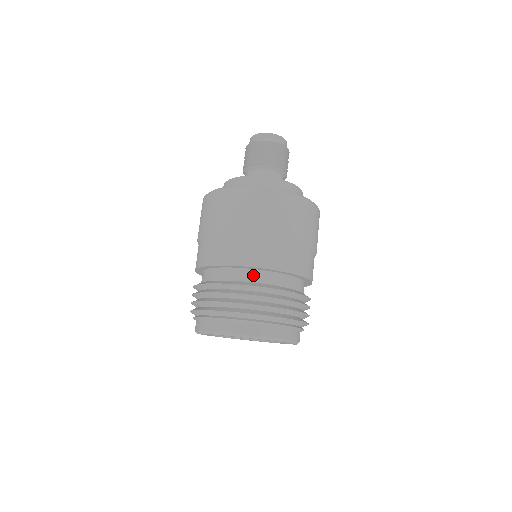
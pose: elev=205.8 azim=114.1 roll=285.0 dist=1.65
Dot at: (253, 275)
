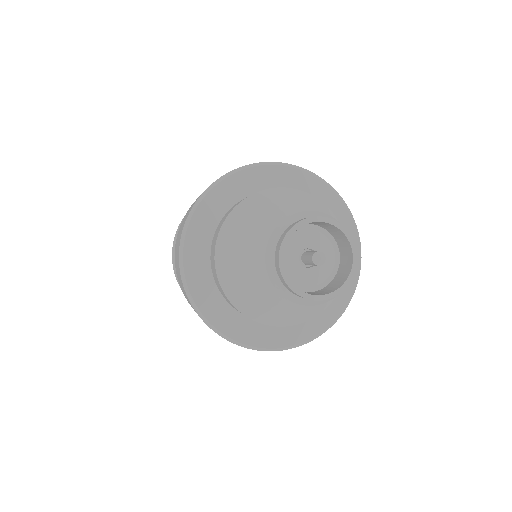
Dot at: occluded
